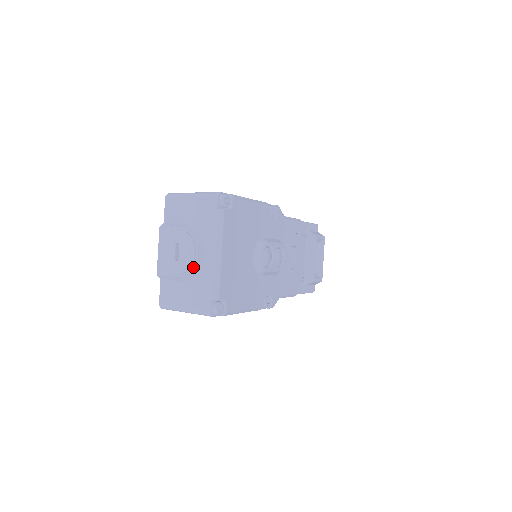
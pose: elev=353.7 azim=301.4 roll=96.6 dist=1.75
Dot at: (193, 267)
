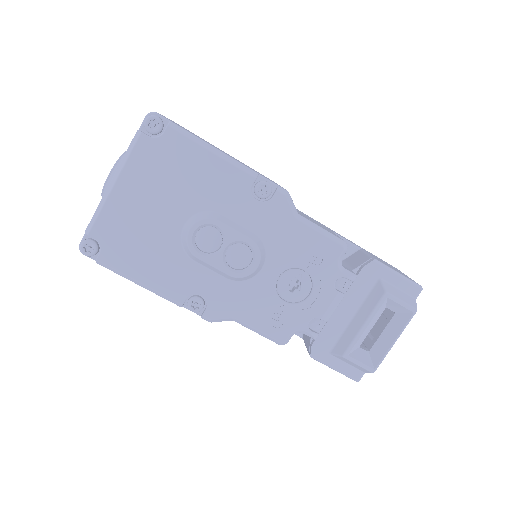
Dot at: (103, 191)
